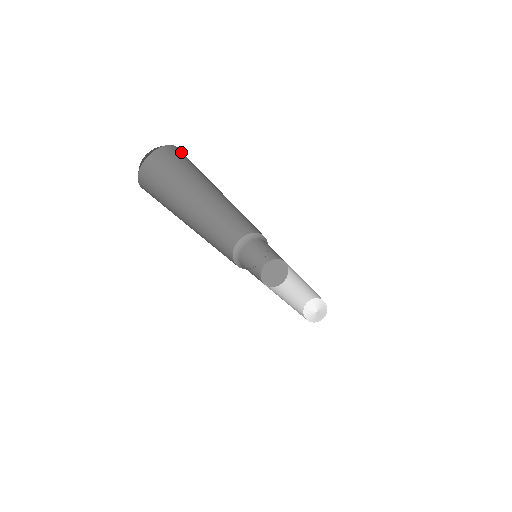
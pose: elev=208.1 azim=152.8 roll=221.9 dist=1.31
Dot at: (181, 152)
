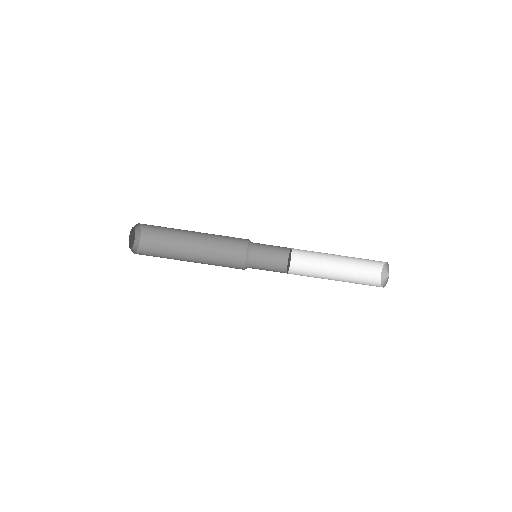
Dot at: (146, 241)
